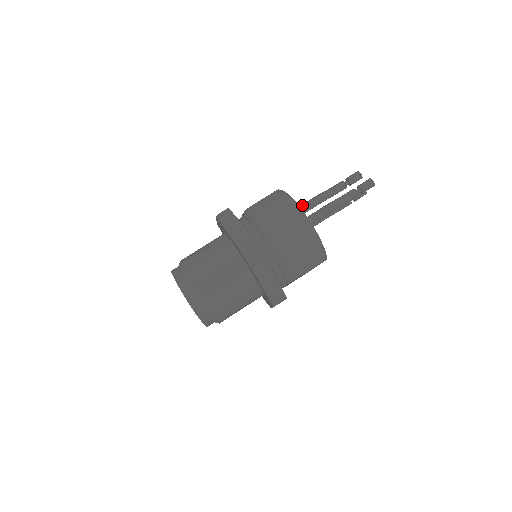
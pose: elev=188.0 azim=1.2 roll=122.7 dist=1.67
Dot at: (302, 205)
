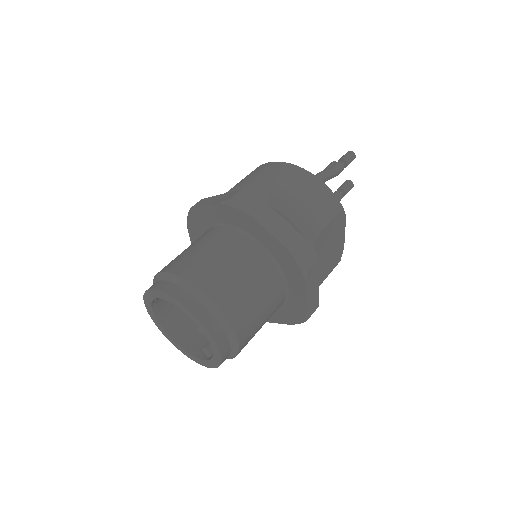
Dot at: occluded
